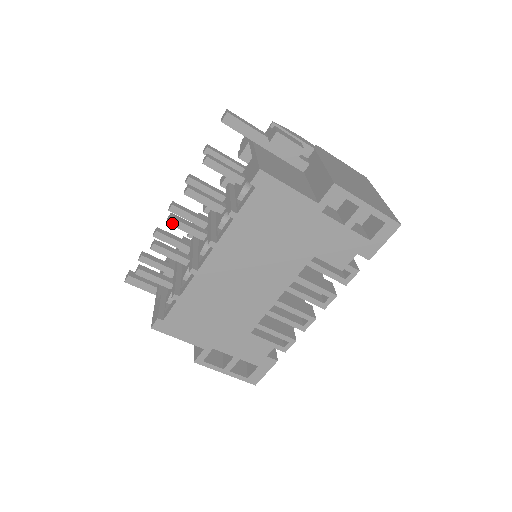
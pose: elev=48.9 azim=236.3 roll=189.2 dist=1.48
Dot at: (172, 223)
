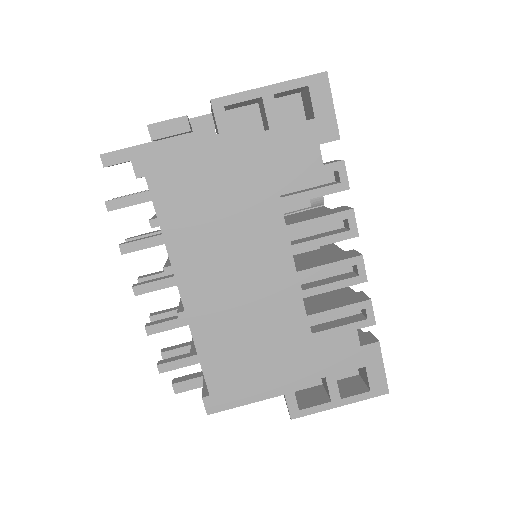
Dot at: (140, 292)
